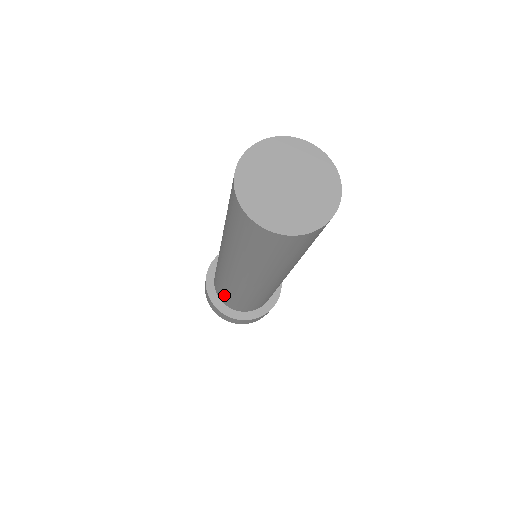
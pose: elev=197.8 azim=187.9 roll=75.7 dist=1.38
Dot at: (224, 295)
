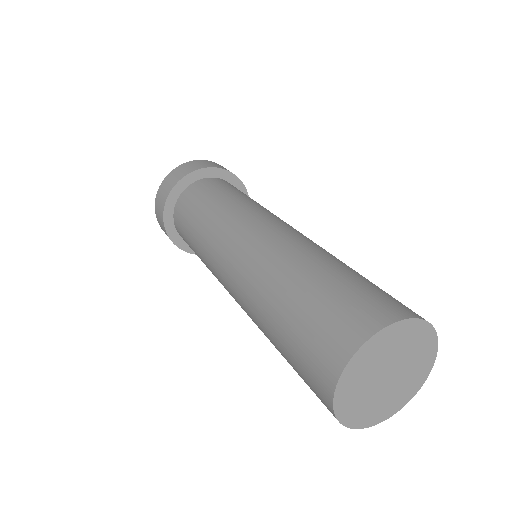
Dot at: (186, 223)
